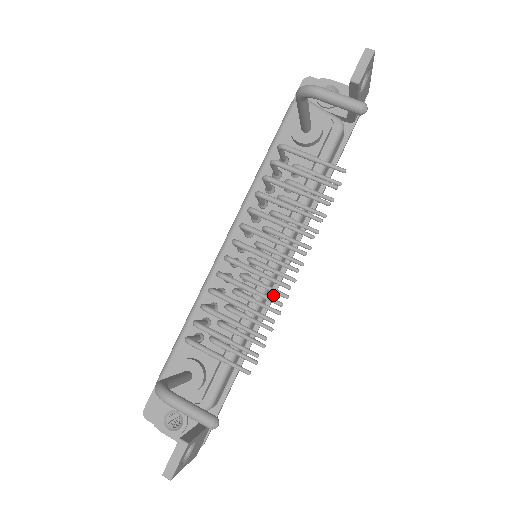
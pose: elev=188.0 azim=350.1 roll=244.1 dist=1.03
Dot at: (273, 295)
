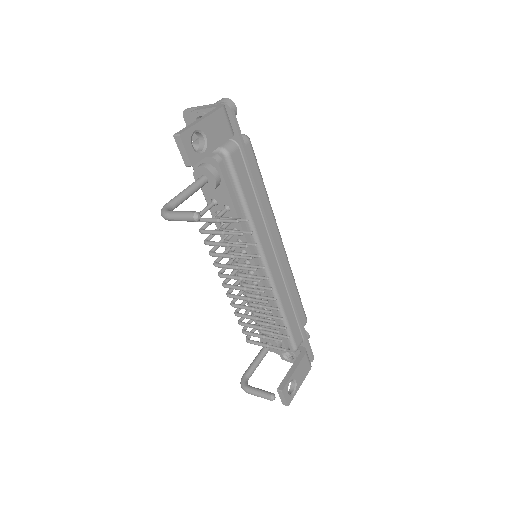
Dot at: (284, 274)
